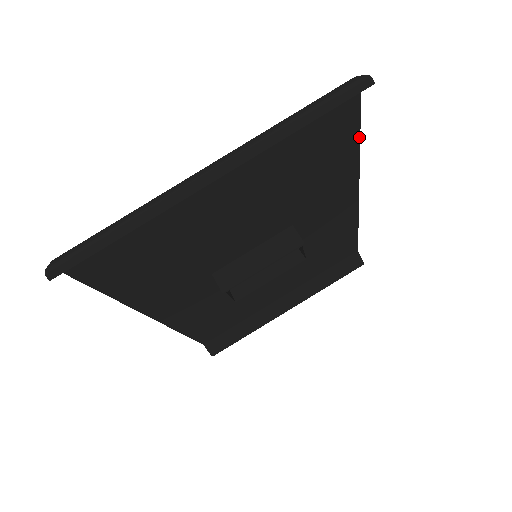
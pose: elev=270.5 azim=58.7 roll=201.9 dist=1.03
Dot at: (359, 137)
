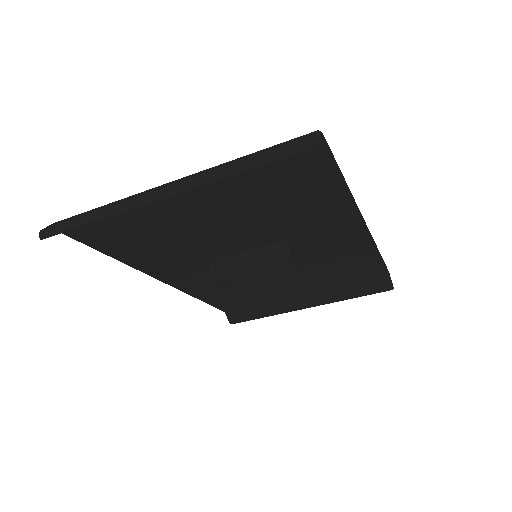
Dot at: (343, 180)
